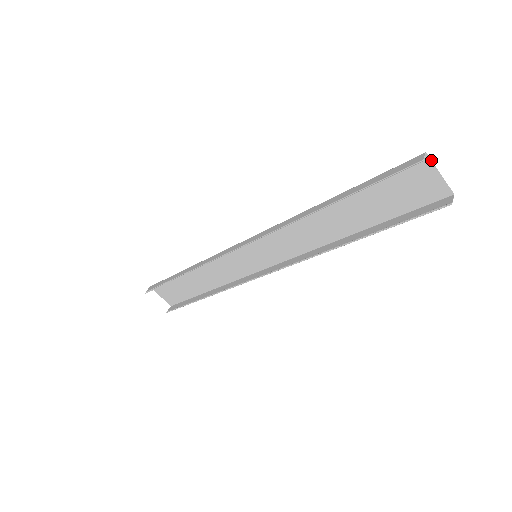
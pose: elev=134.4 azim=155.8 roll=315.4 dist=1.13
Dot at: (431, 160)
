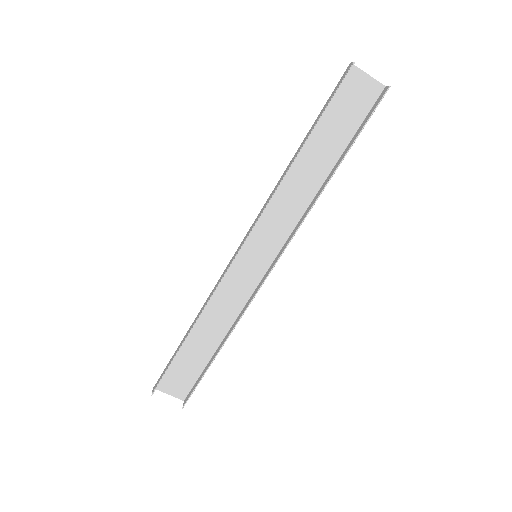
Dot at: (357, 67)
